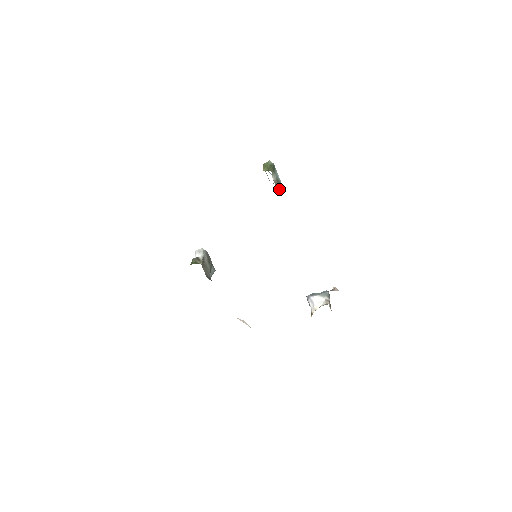
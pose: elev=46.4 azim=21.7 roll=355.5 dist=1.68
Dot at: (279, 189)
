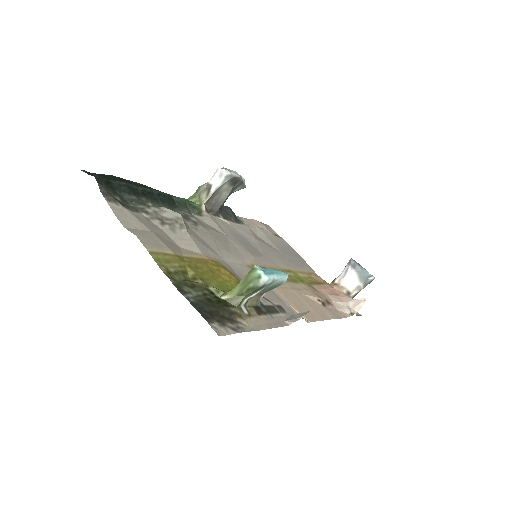
Dot at: (270, 289)
